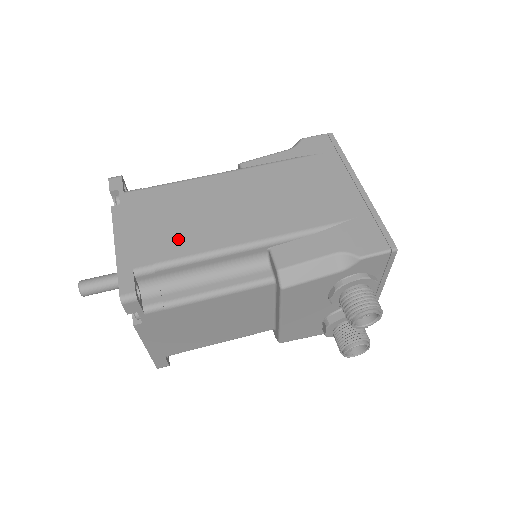
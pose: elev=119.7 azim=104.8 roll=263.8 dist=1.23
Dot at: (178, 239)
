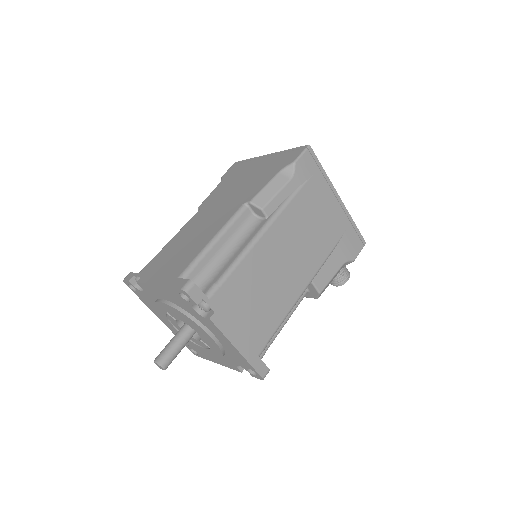
Dot at: (269, 314)
